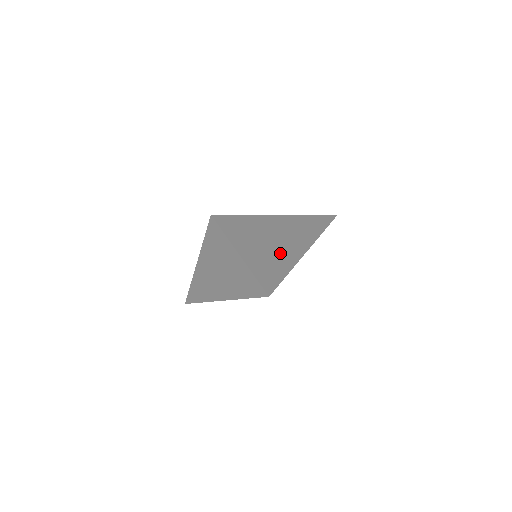
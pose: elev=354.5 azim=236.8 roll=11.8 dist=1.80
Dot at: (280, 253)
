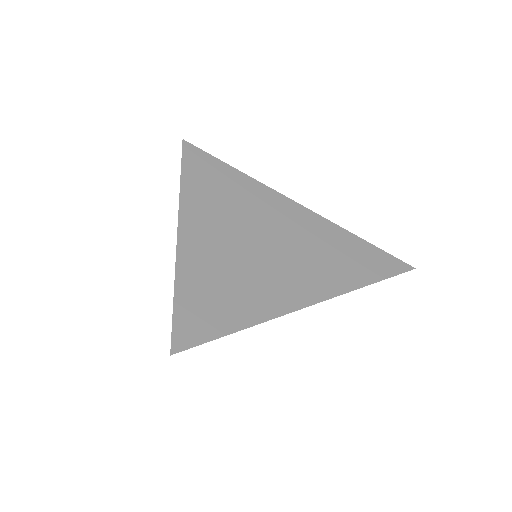
Dot at: occluded
